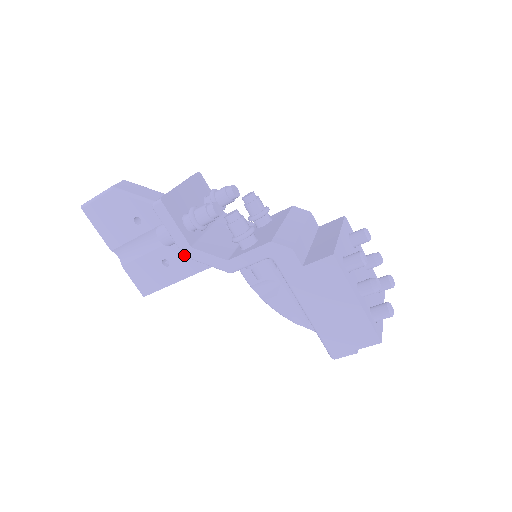
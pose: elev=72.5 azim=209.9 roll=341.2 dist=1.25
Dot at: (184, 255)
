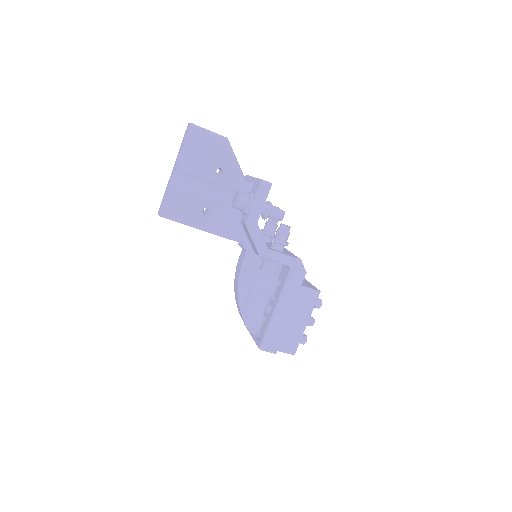
Dot at: (248, 223)
